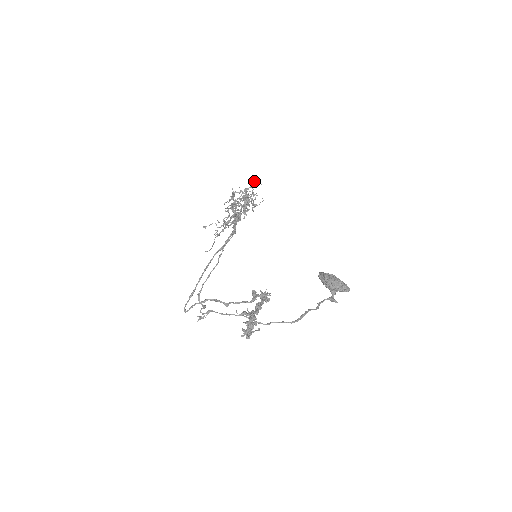
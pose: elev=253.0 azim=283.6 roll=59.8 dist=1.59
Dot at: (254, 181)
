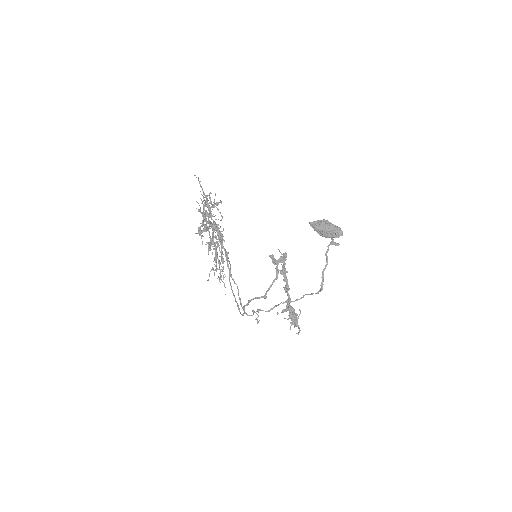
Dot at: occluded
